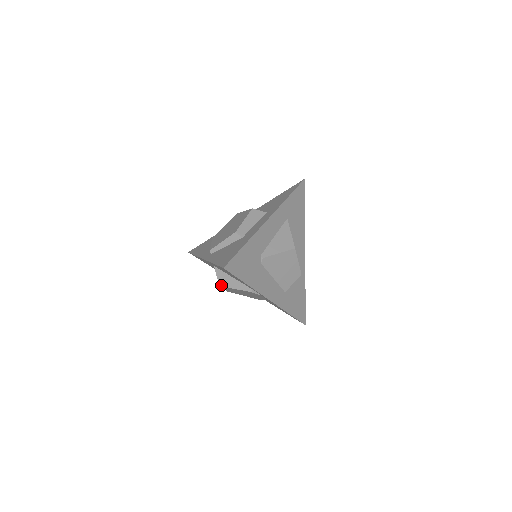
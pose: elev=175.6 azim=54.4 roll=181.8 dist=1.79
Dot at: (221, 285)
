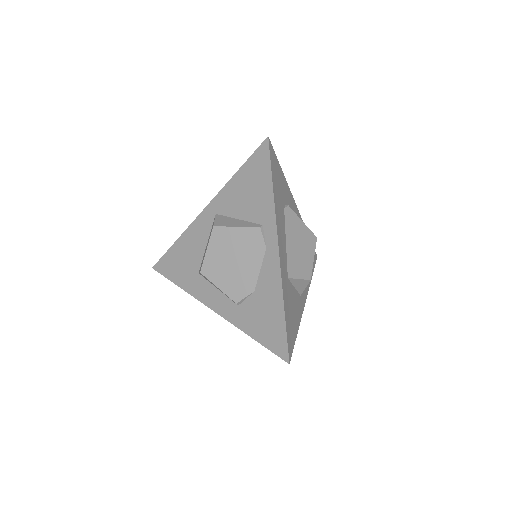
Dot at: (217, 225)
